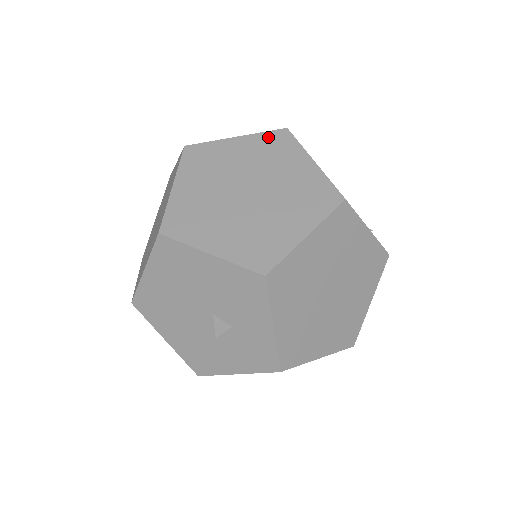
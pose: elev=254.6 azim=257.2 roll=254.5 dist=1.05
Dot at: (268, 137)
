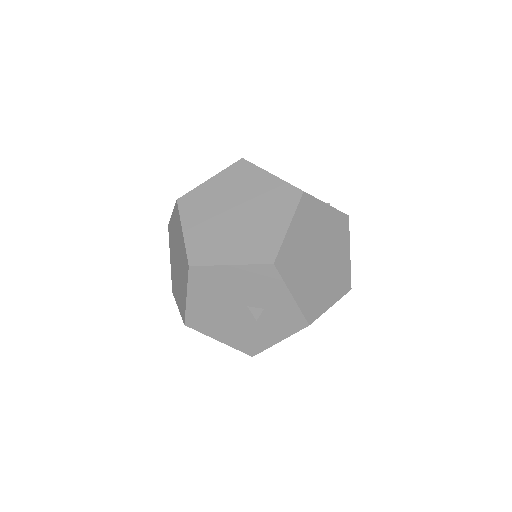
Dot at: (232, 170)
